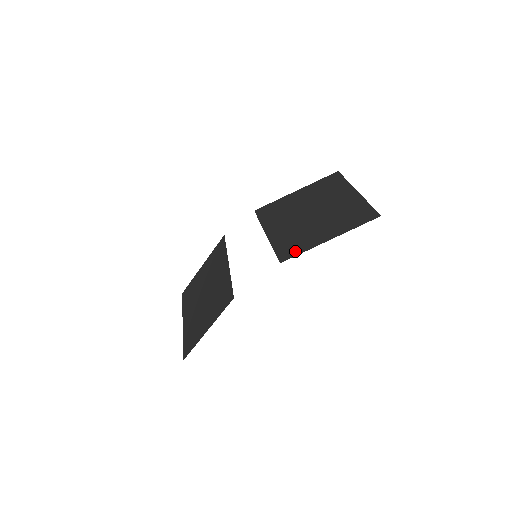
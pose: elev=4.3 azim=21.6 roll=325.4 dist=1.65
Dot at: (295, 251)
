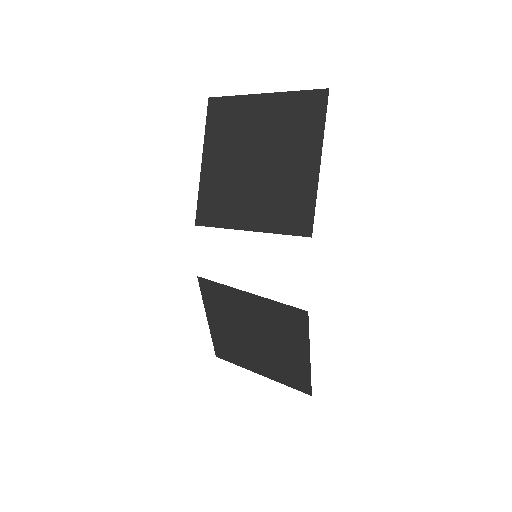
Dot at: (306, 212)
